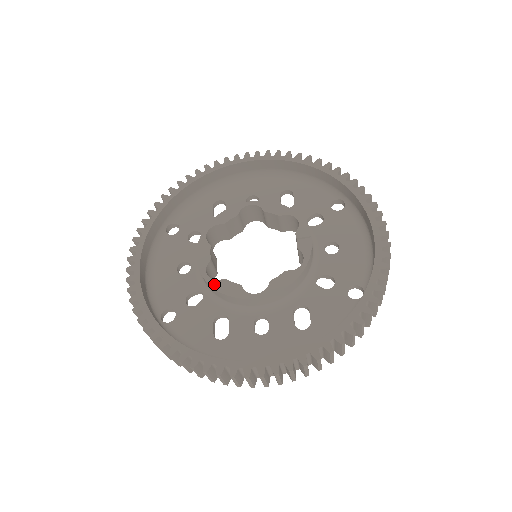
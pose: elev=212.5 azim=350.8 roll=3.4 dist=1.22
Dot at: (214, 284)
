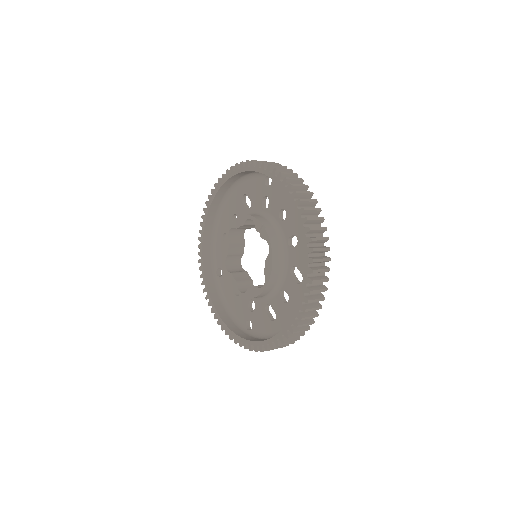
Dot at: (246, 296)
